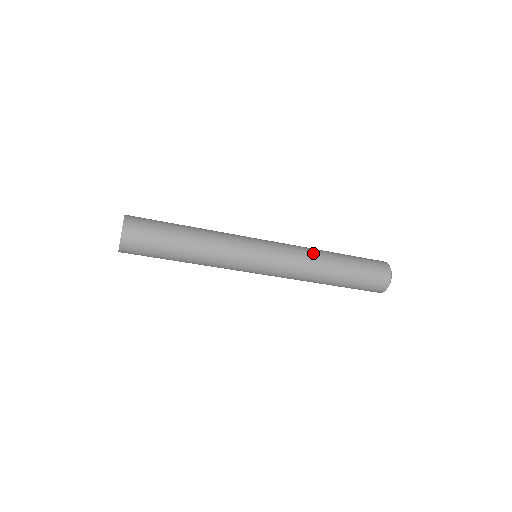
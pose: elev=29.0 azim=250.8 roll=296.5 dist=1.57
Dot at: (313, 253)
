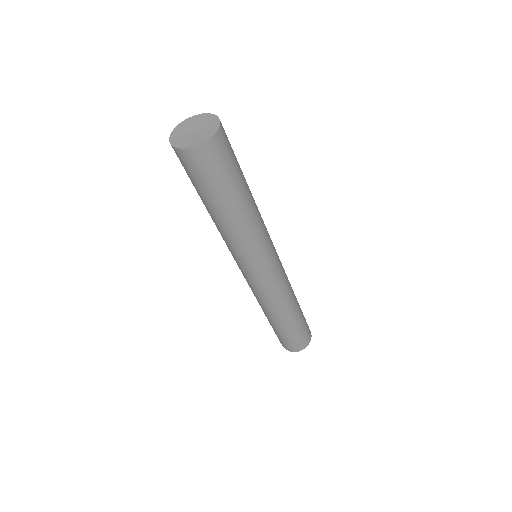
Dot at: occluded
